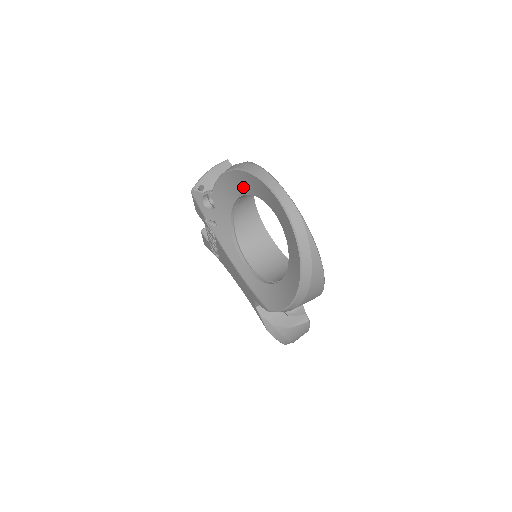
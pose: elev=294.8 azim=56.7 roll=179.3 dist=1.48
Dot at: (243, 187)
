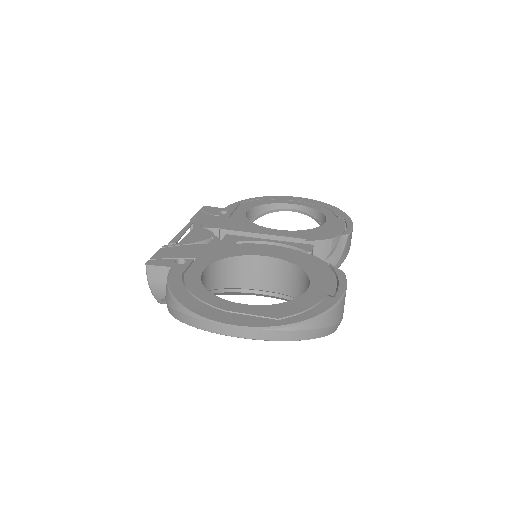
Dot at: occluded
